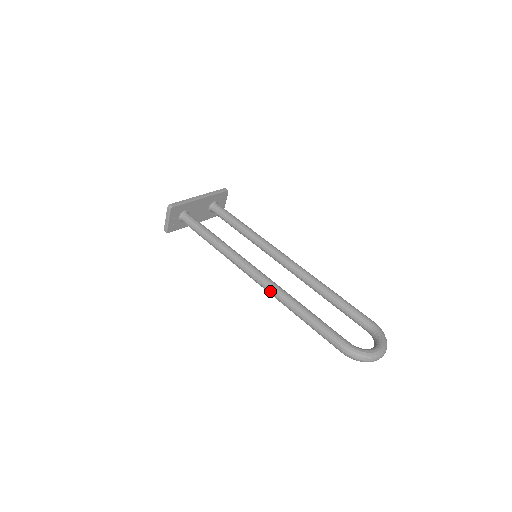
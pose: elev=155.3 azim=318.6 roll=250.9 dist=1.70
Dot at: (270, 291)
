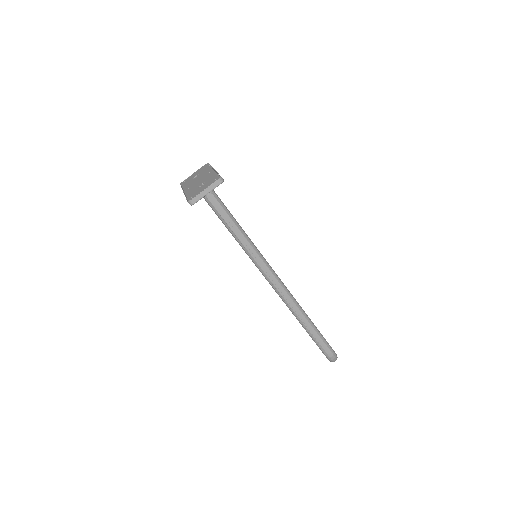
Dot at: (288, 298)
